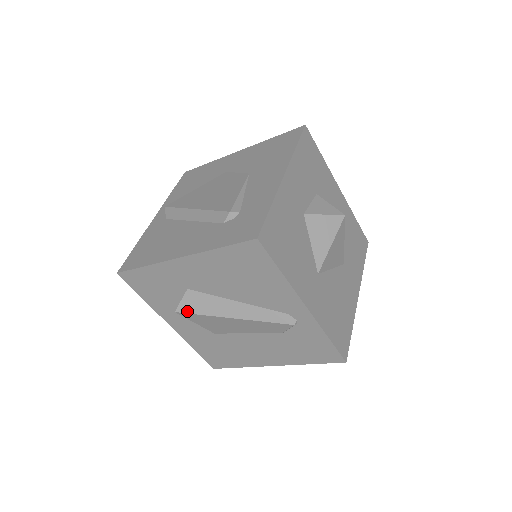
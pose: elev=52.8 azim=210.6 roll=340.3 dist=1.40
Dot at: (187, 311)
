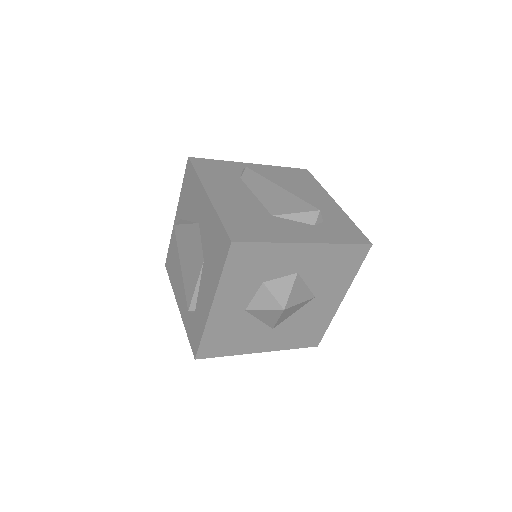
Dot at: occluded
